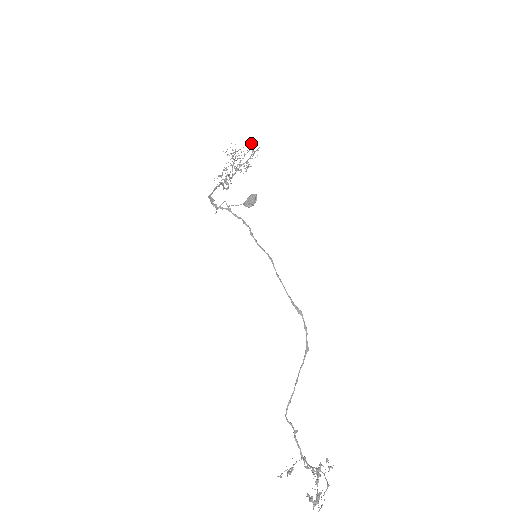
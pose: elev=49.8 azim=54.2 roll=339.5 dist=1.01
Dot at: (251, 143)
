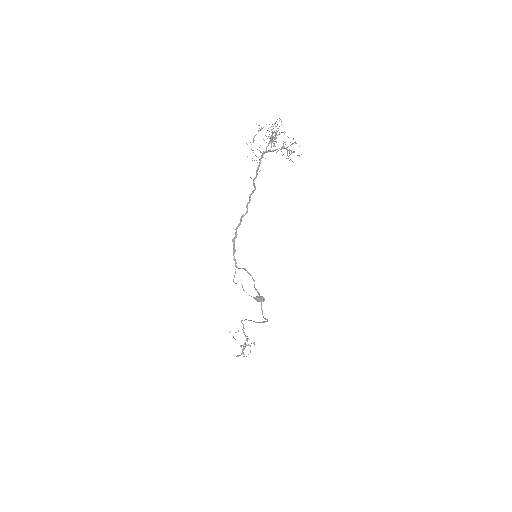
Dot at: (293, 151)
